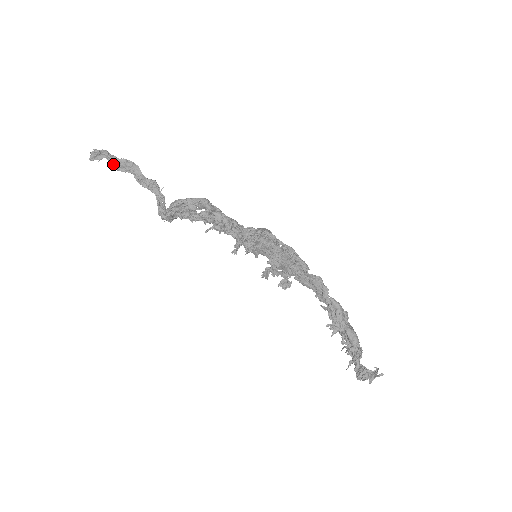
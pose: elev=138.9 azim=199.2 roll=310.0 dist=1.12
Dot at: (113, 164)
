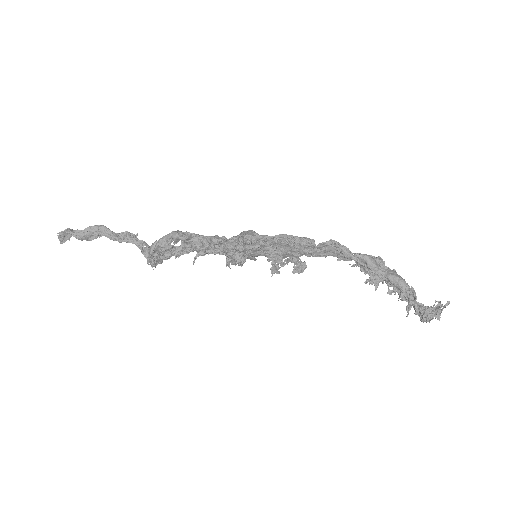
Dot at: (81, 238)
